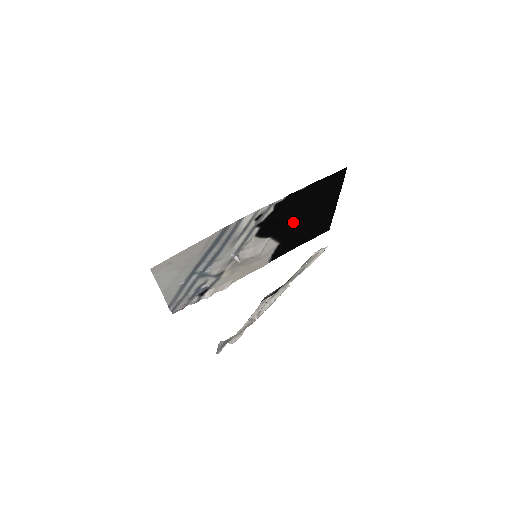
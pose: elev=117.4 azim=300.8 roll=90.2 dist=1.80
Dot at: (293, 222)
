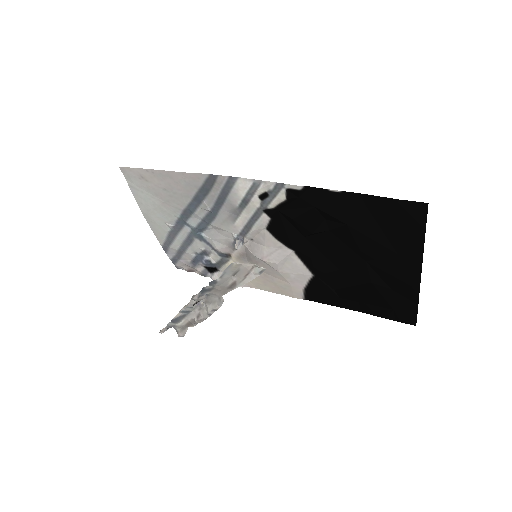
Dot at: (333, 252)
